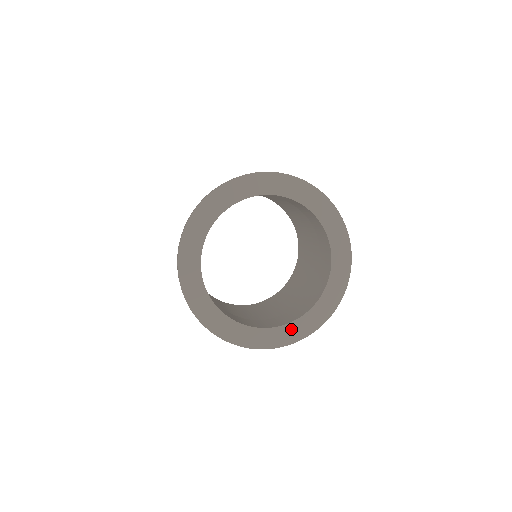
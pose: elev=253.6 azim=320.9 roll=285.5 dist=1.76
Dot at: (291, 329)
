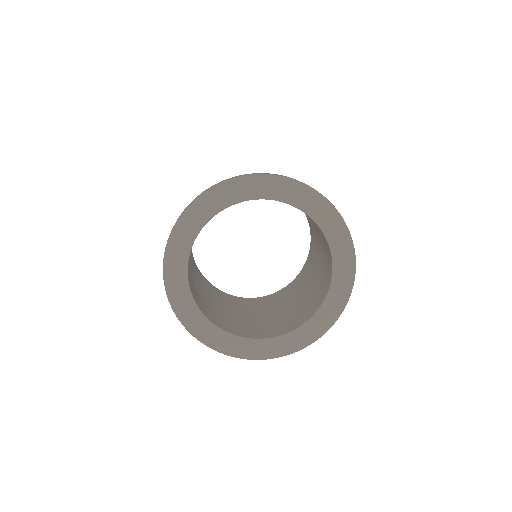
Dot at: (331, 301)
